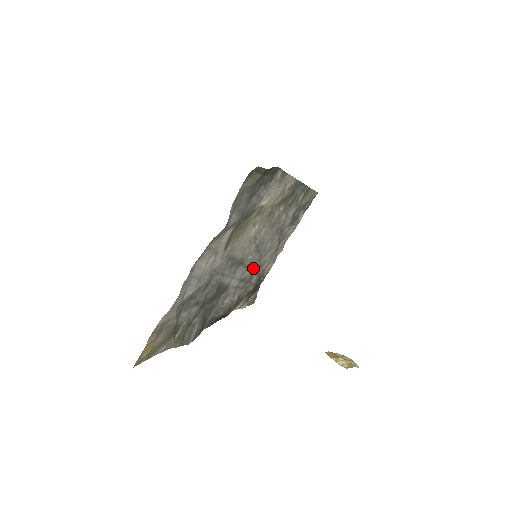
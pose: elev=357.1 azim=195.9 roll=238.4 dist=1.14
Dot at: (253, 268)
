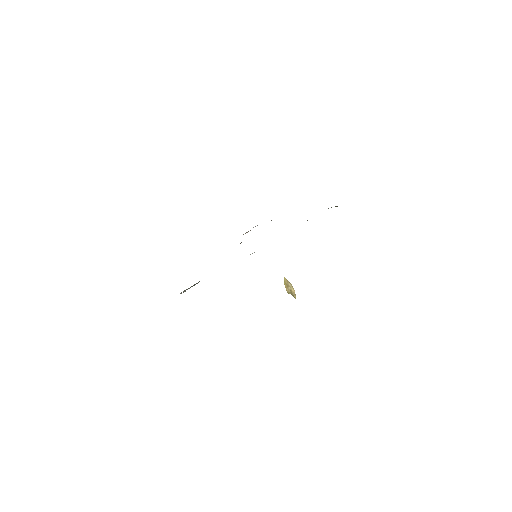
Dot at: occluded
